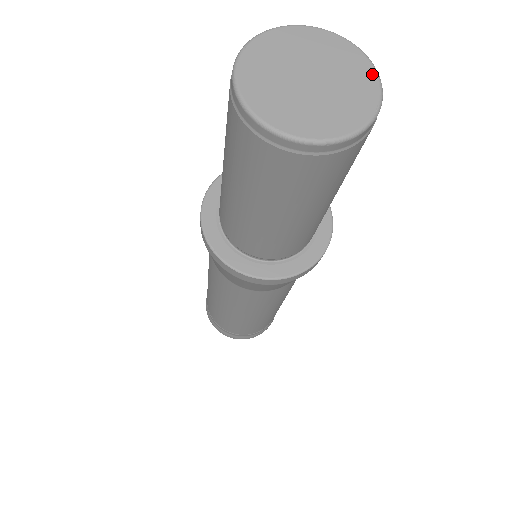
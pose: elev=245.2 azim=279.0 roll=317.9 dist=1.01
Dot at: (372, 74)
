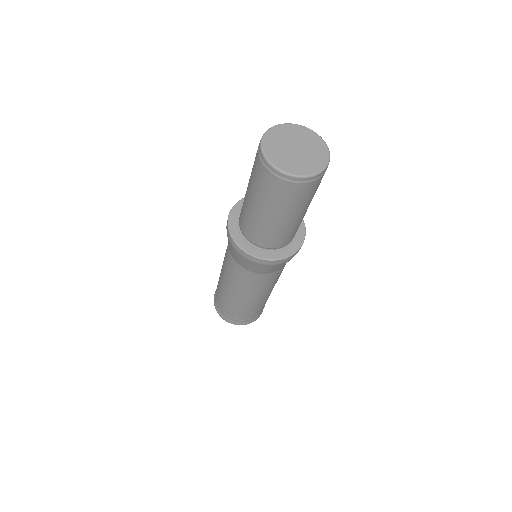
Dot at: (324, 146)
